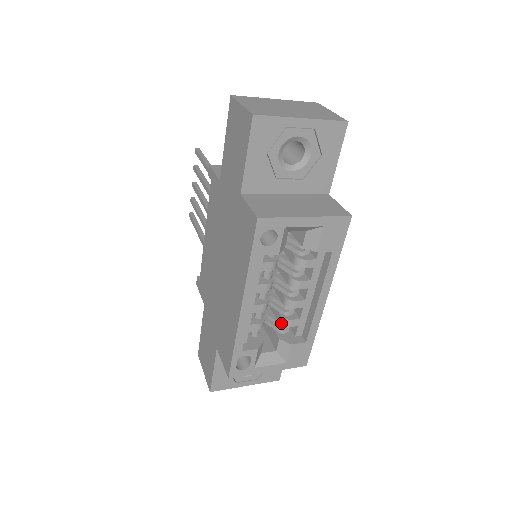
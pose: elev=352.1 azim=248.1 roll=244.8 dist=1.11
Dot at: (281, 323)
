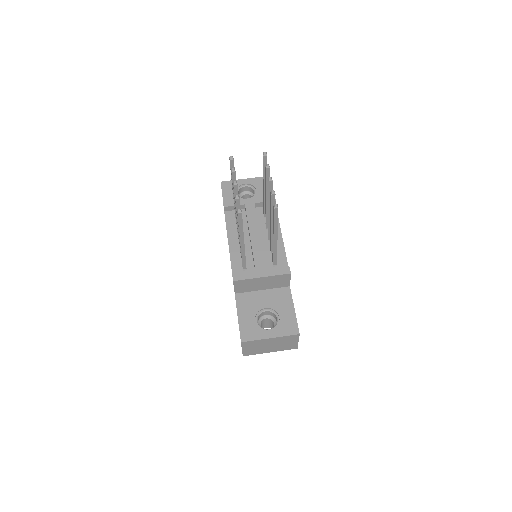
Dot at: occluded
